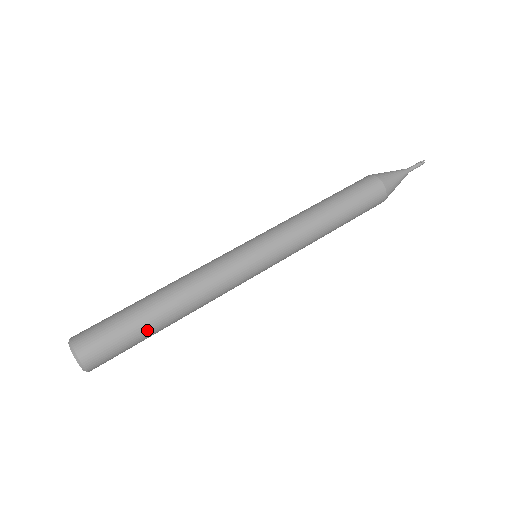
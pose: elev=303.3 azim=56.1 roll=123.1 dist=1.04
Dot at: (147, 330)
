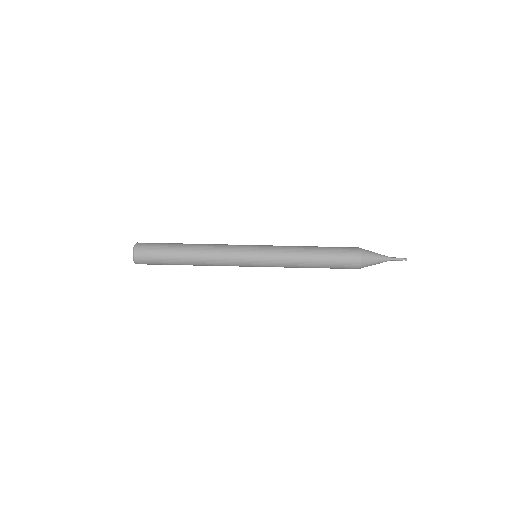
Dot at: occluded
